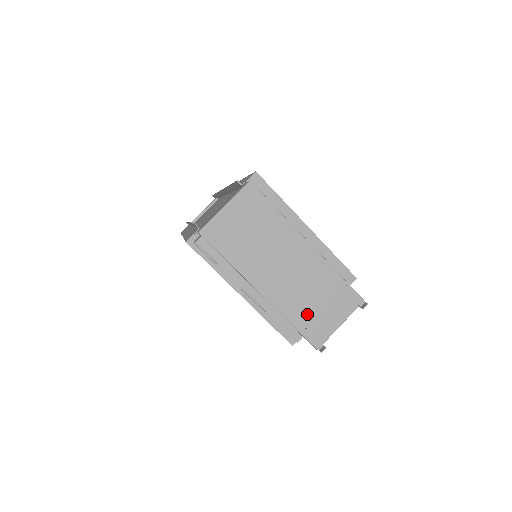
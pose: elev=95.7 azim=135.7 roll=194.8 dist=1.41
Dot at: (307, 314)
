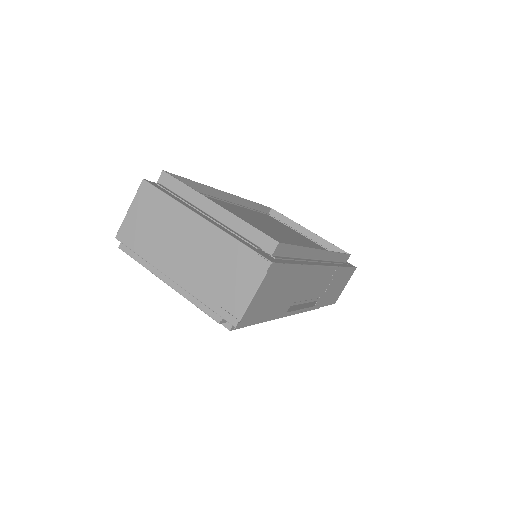
Dot at: (217, 291)
